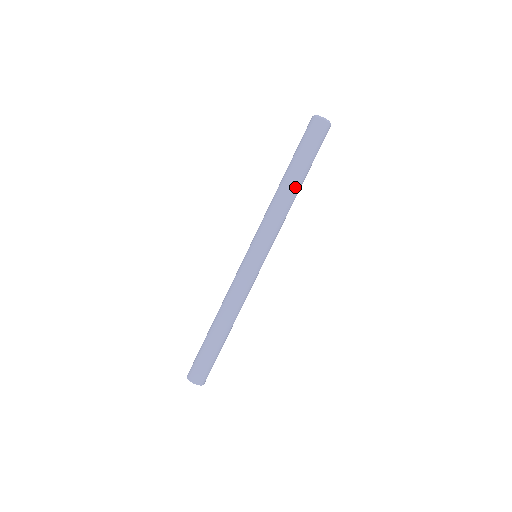
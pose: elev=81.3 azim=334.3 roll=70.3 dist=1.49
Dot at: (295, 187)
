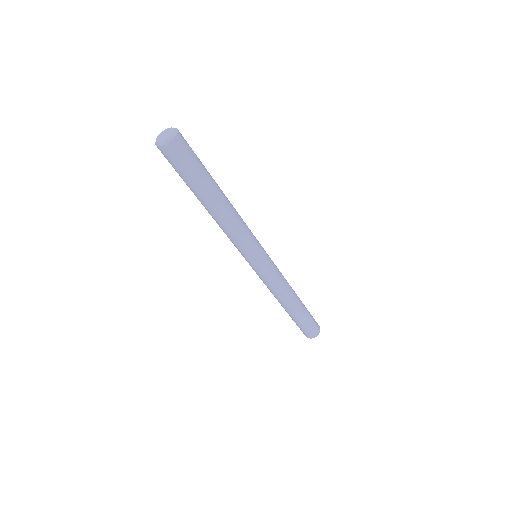
Dot at: (220, 203)
